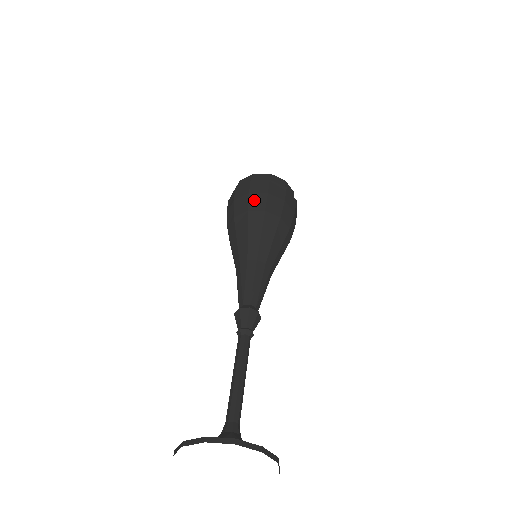
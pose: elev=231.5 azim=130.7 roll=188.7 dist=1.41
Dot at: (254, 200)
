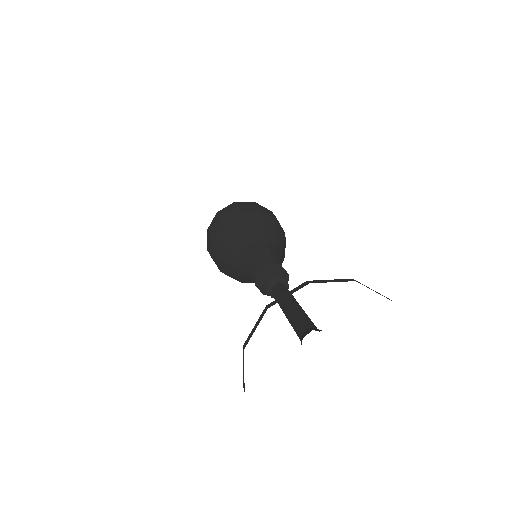
Dot at: (226, 216)
